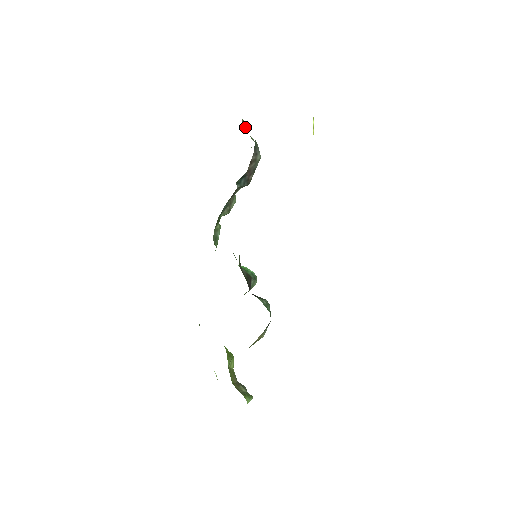
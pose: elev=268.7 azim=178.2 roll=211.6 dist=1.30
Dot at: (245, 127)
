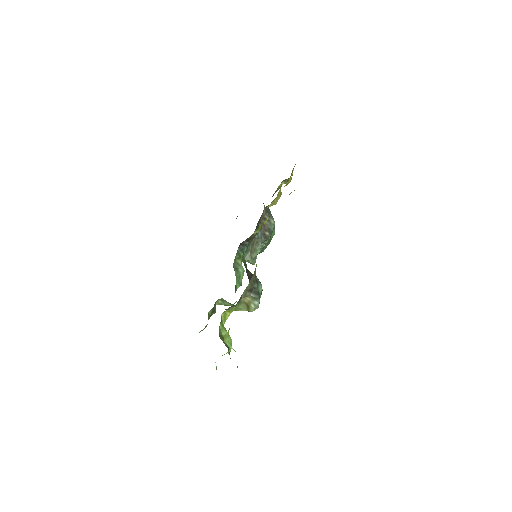
Dot at: occluded
